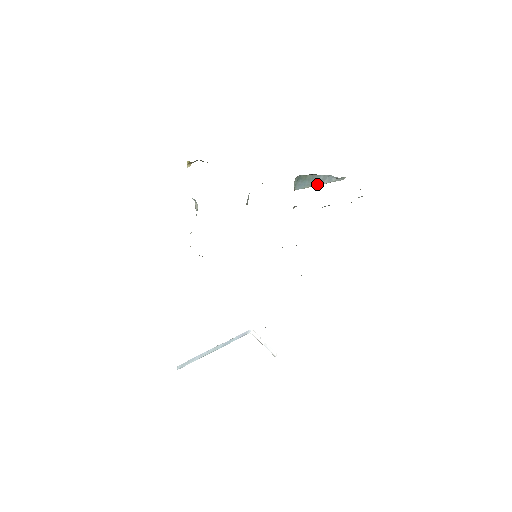
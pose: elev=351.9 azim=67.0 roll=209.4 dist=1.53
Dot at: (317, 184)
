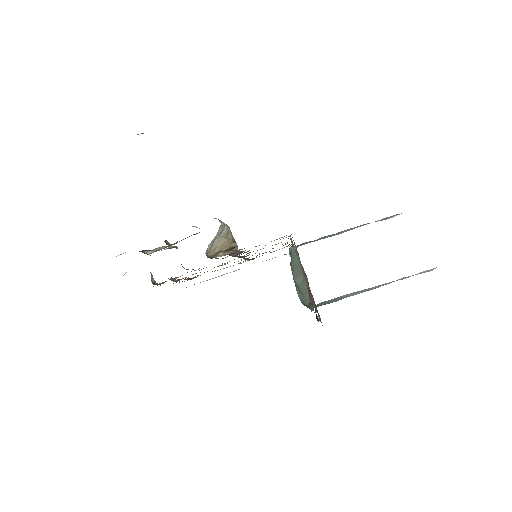
Dot at: (356, 227)
